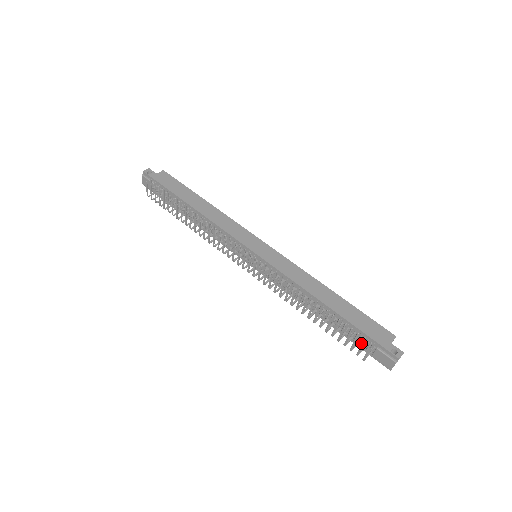
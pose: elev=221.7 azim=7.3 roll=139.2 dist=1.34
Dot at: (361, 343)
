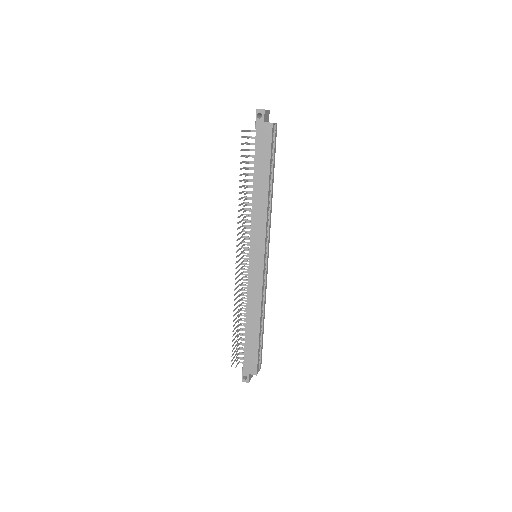
Dot at: occluded
